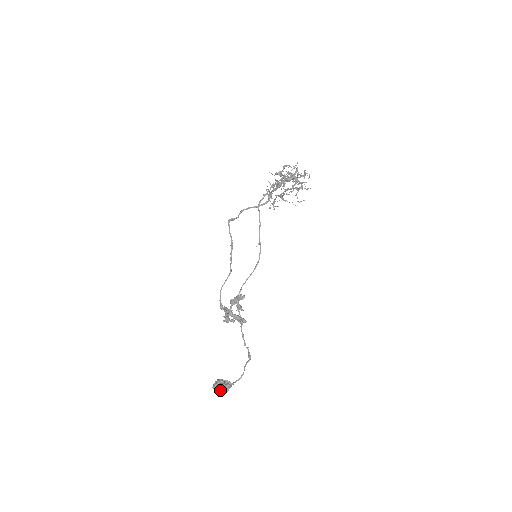
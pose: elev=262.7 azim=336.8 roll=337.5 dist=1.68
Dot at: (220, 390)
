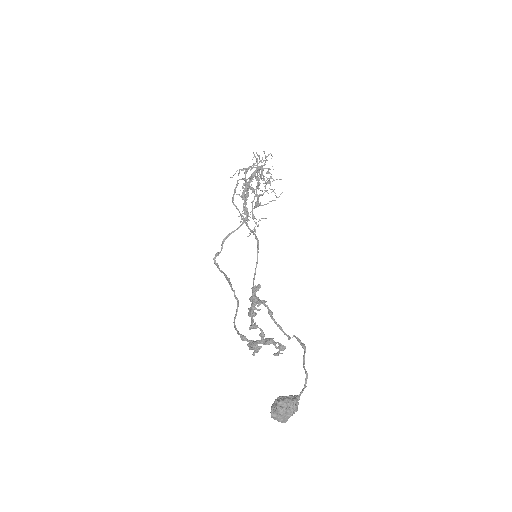
Dot at: (282, 406)
